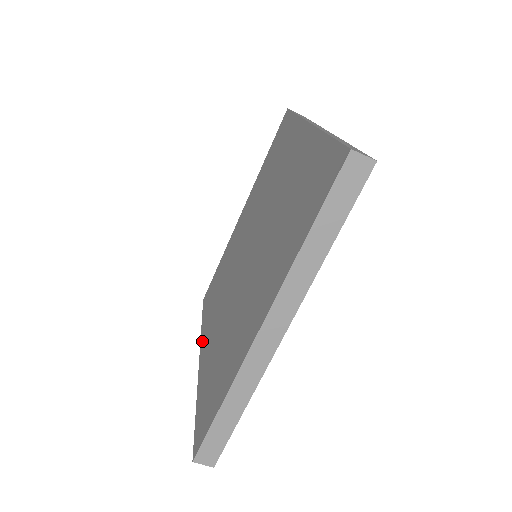
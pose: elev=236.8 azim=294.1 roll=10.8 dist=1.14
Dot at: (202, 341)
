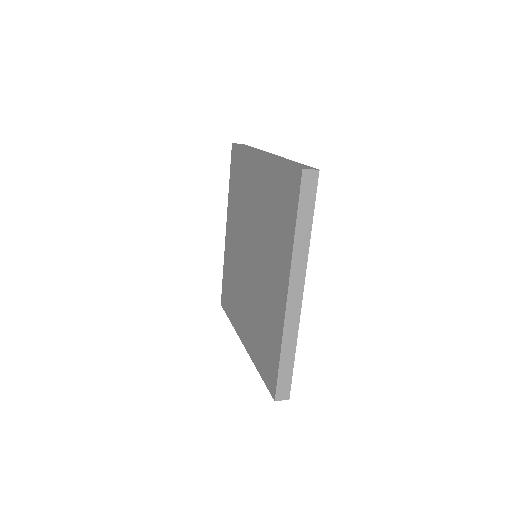
Dot at: (228, 215)
